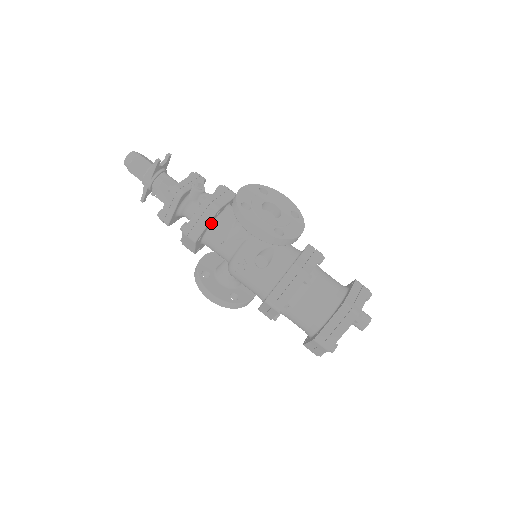
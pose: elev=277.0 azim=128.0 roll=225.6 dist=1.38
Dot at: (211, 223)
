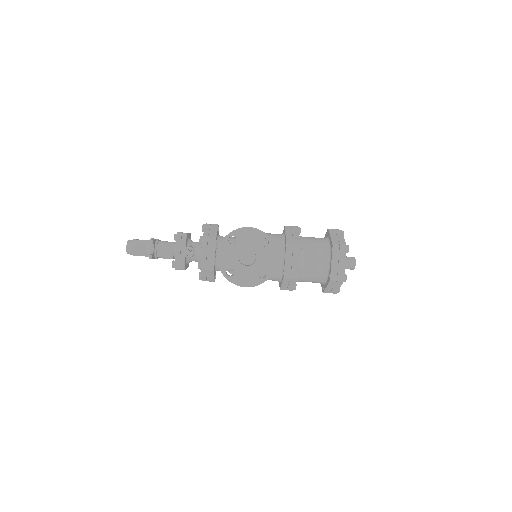
Dot at: (215, 269)
